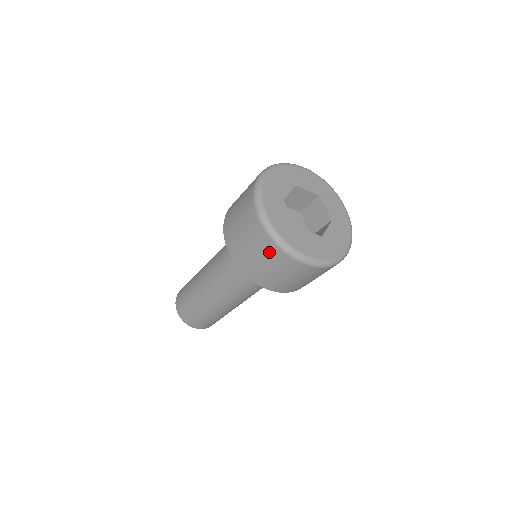
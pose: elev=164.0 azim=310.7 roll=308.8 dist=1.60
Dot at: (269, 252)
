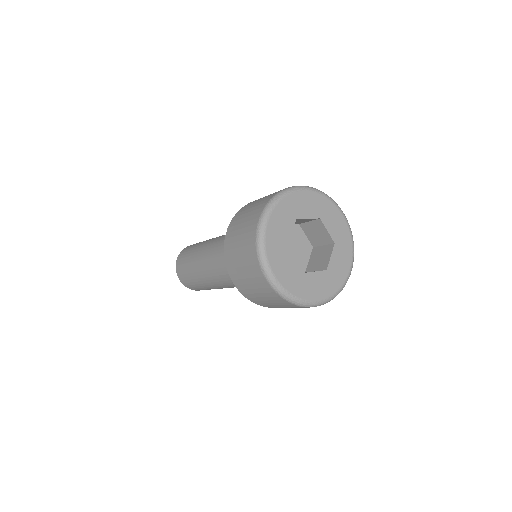
Dot at: (278, 301)
